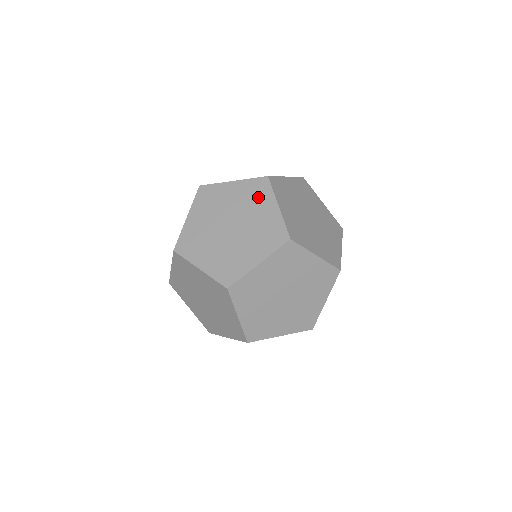
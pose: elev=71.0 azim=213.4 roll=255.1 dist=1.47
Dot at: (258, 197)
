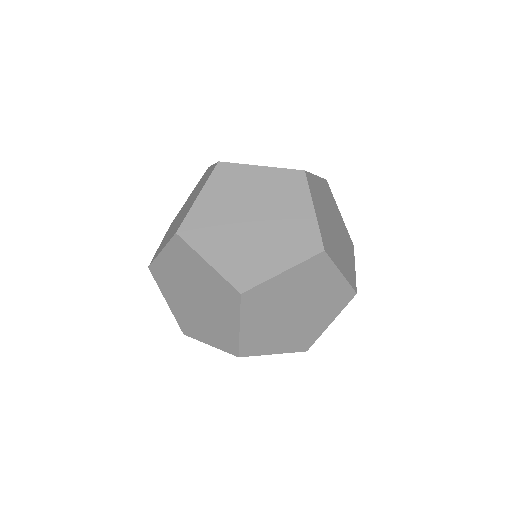
Dot at: occluded
